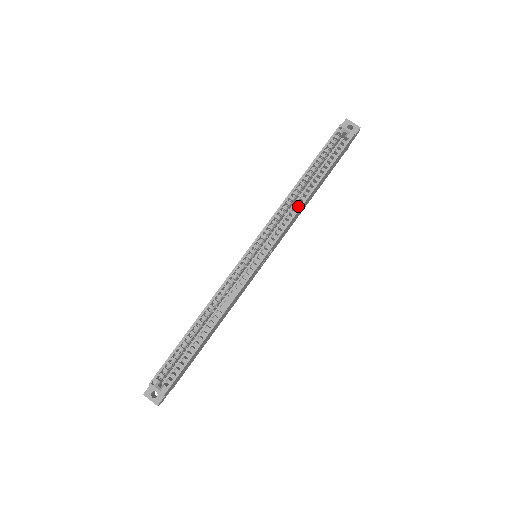
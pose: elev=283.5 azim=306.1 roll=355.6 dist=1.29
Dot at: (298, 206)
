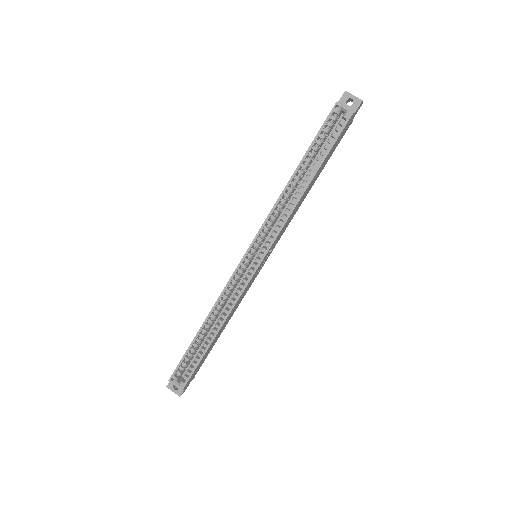
Dot at: occluded
